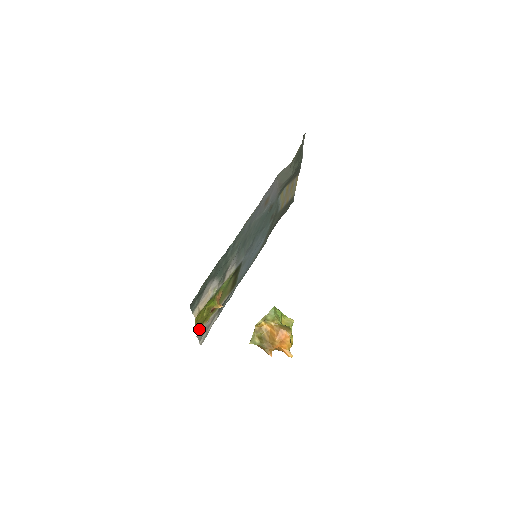
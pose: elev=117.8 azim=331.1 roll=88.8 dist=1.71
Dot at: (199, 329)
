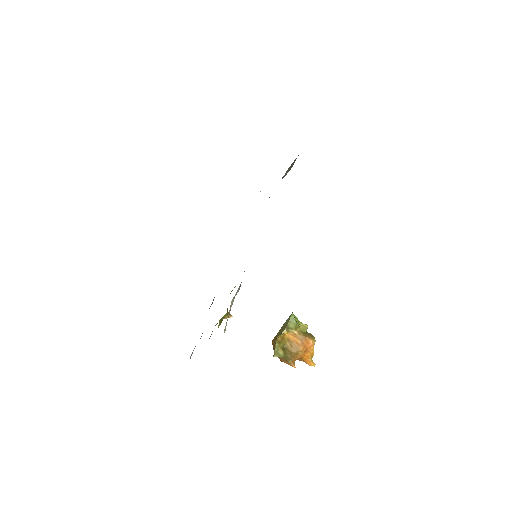
Dot at: occluded
